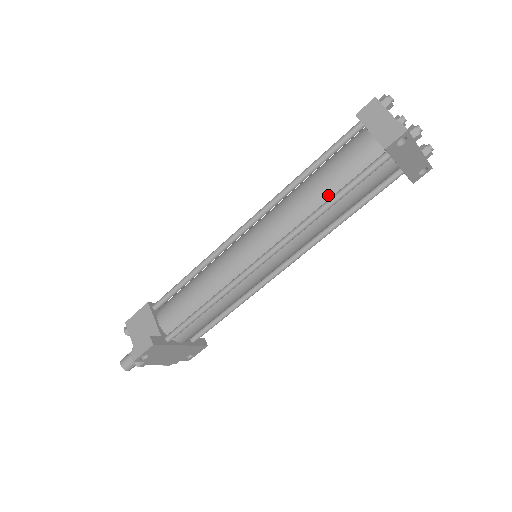
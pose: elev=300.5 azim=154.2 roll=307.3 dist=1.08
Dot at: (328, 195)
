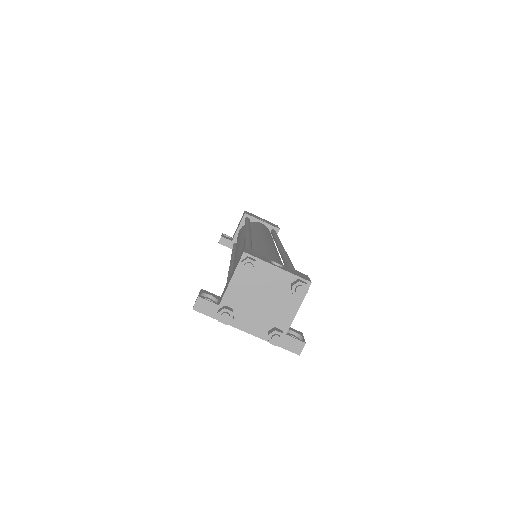
Dot at: occluded
